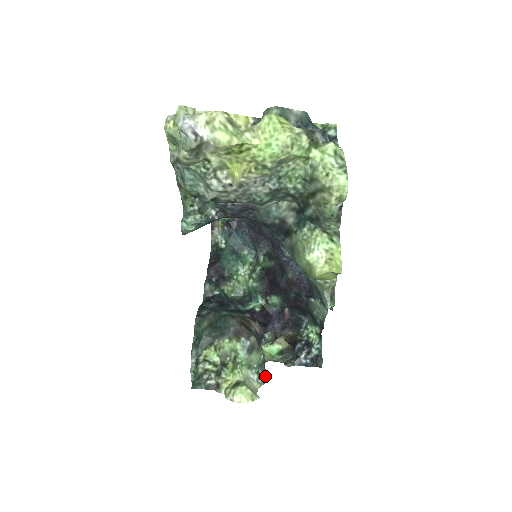
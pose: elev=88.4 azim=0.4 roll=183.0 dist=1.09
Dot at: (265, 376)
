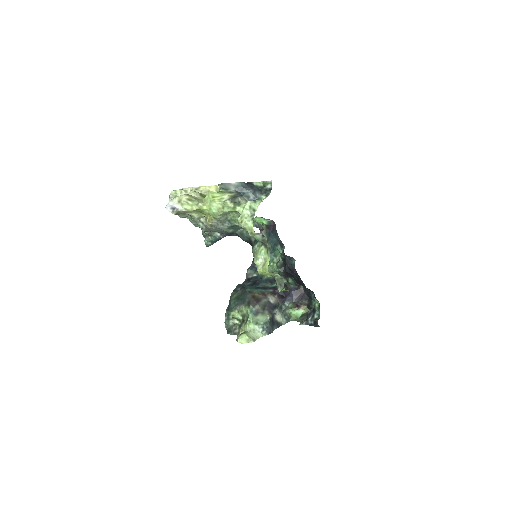
Dot at: (268, 330)
